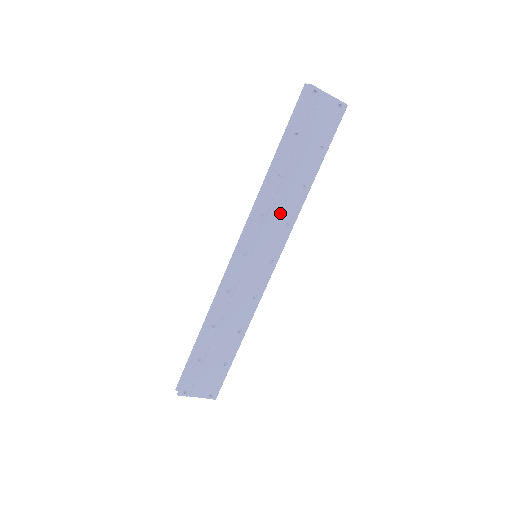
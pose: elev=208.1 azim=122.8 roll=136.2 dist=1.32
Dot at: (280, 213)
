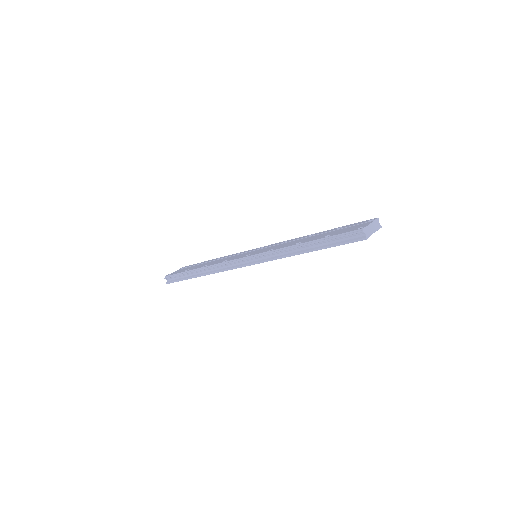
Dot at: occluded
